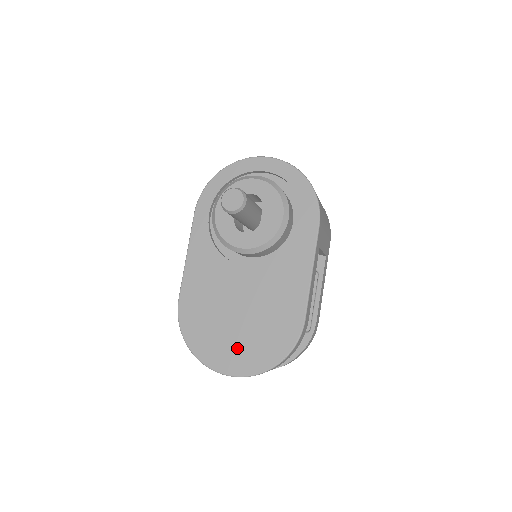
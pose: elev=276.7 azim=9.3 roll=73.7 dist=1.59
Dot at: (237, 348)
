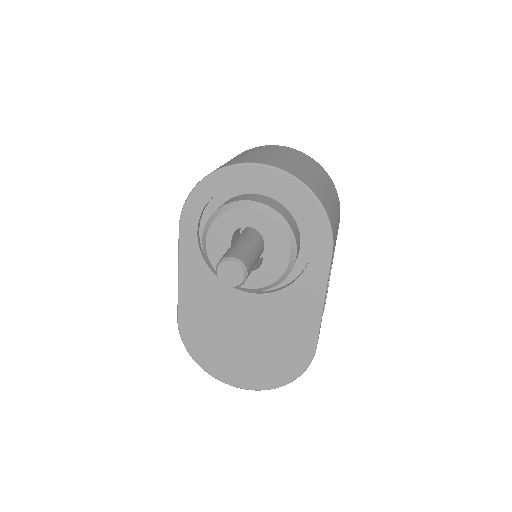
Dot at: (247, 367)
